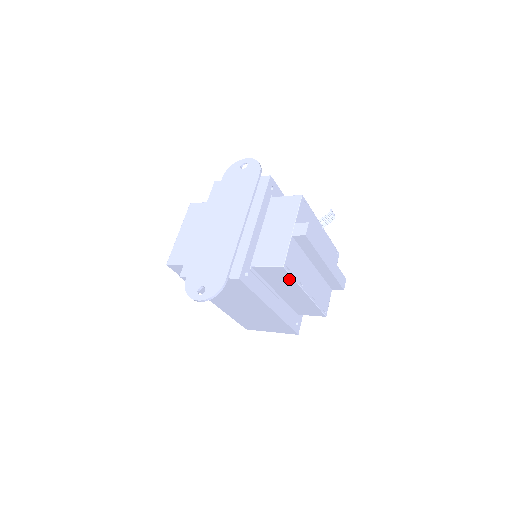
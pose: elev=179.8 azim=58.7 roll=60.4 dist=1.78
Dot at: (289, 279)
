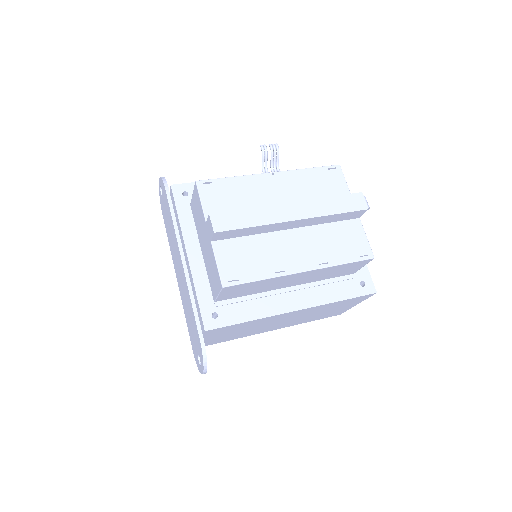
Dot at: (256, 283)
